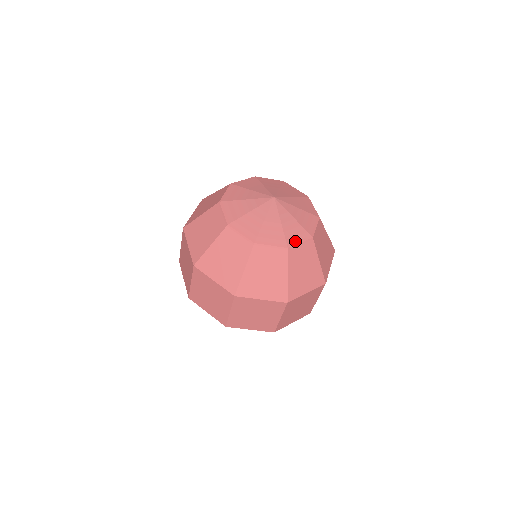
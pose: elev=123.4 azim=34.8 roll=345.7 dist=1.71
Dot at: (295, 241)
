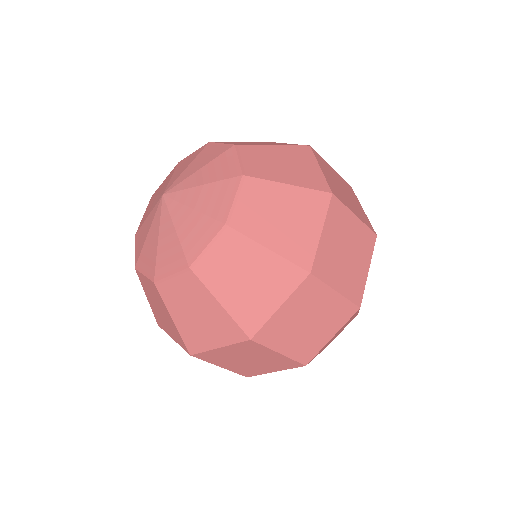
Dot at: (198, 248)
